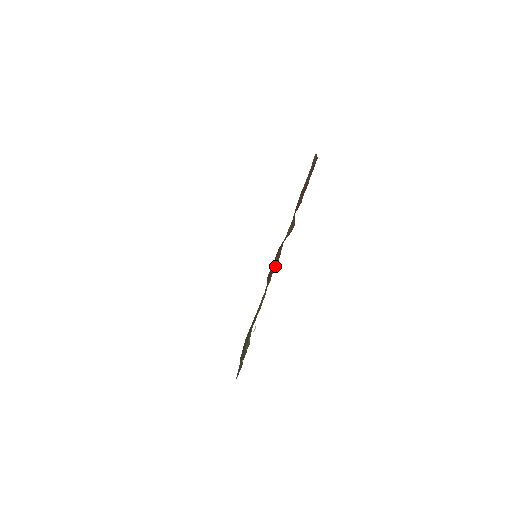
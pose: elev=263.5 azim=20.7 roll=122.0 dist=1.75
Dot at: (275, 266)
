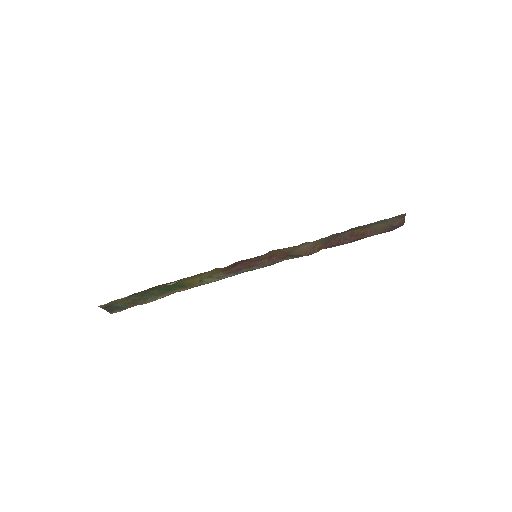
Dot at: (258, 266)
